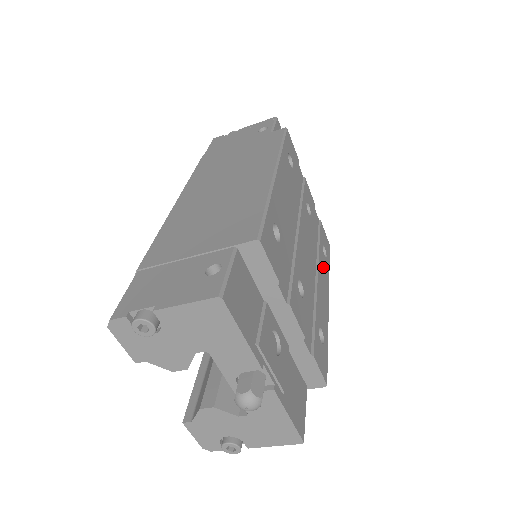
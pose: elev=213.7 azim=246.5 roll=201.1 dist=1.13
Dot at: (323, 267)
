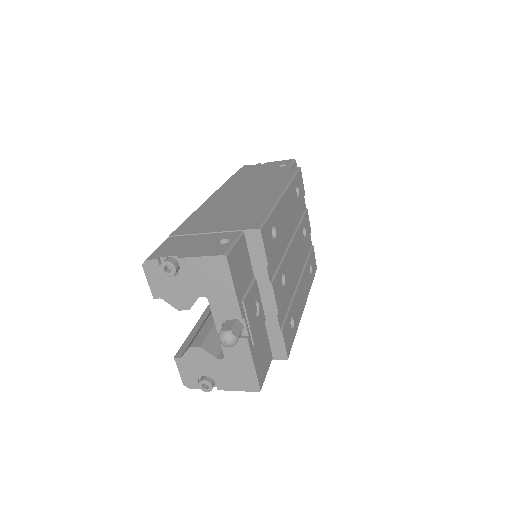
Dot at: (306, 279)
